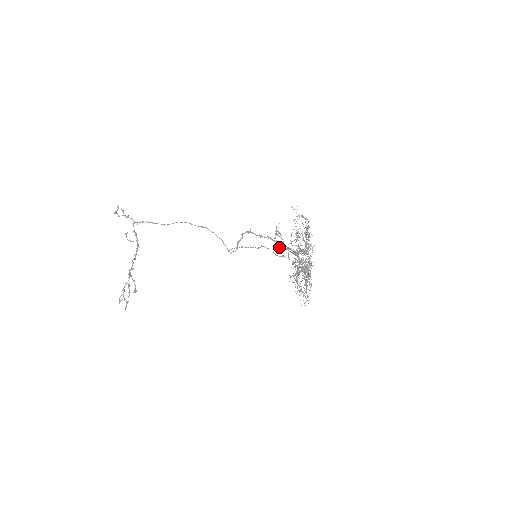
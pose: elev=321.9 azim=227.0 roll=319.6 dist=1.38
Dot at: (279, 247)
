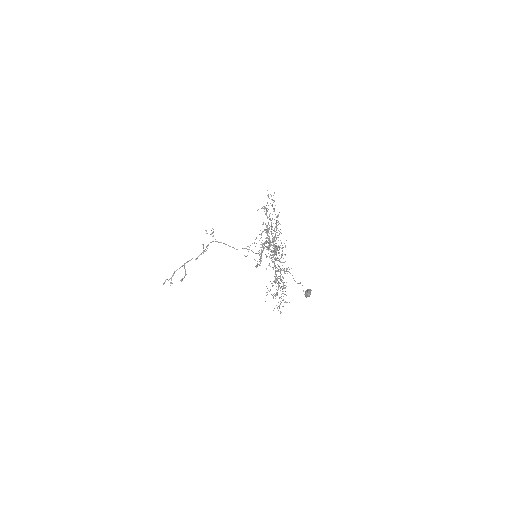
Dot at: occluded
